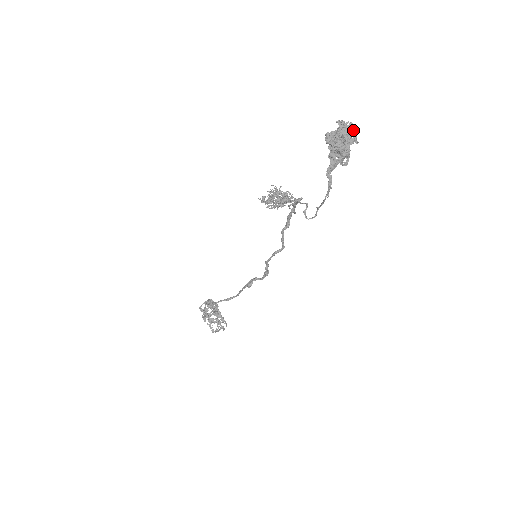
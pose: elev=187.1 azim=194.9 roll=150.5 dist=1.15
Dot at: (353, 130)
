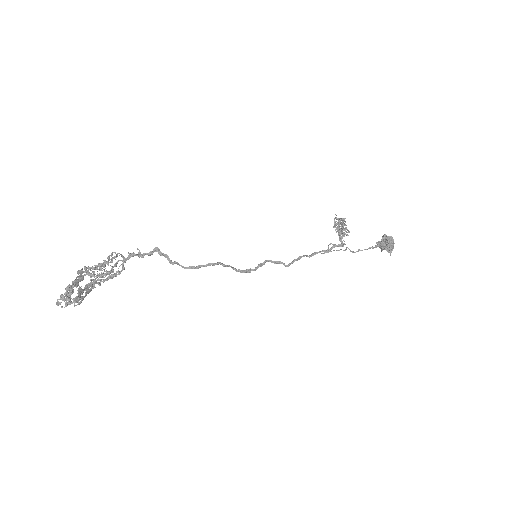
Dot at: (391, 250)
